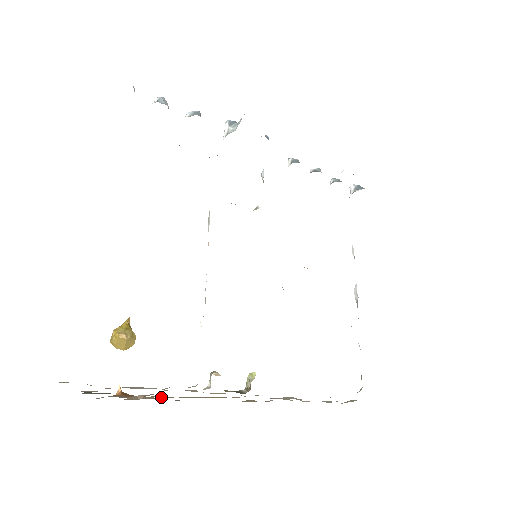
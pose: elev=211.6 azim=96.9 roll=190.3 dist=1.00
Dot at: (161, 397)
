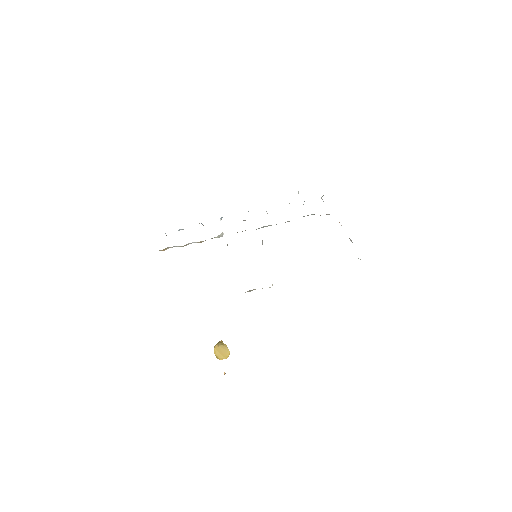
Dot at: occluded
